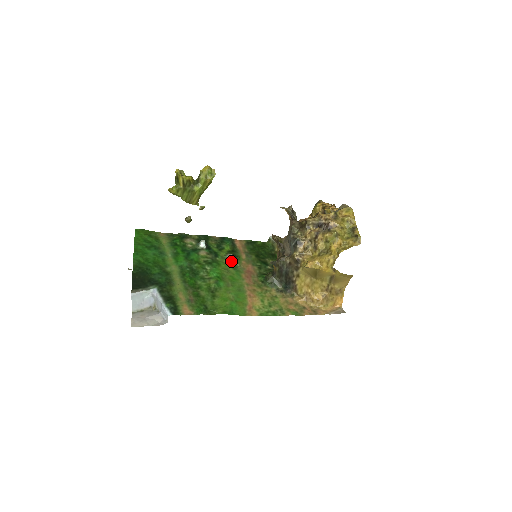
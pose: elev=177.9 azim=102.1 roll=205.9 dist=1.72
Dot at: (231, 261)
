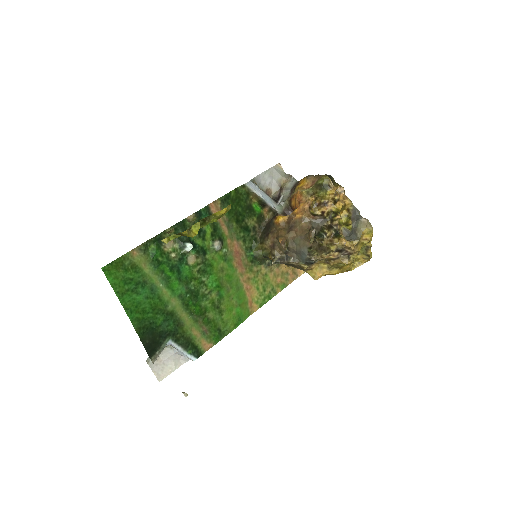
Dot at: (219, 250)
